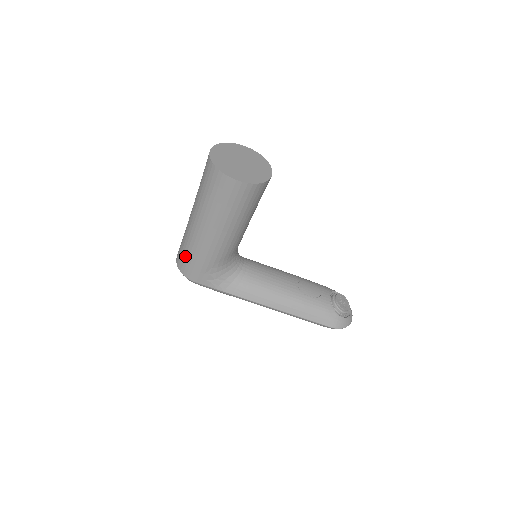
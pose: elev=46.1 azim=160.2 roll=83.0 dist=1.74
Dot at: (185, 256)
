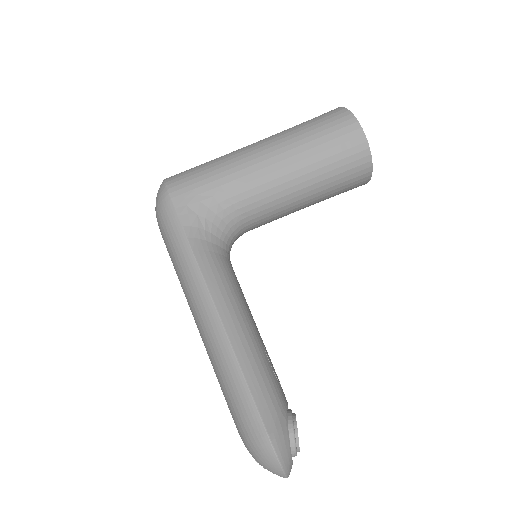
Dot at: (196, 167)
